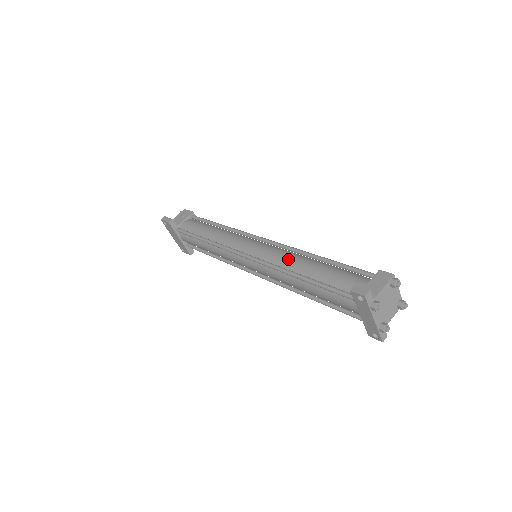
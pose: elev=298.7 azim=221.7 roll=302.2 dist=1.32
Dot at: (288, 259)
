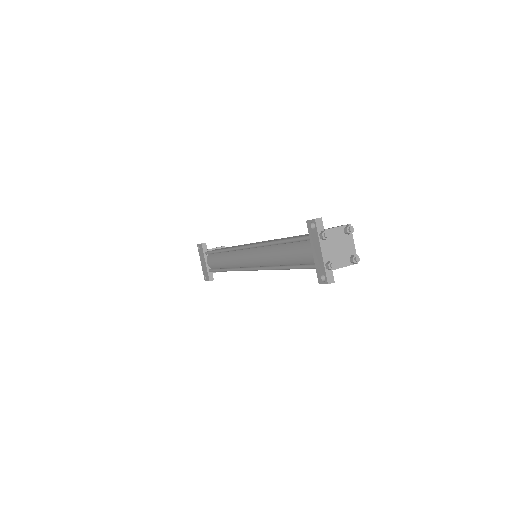
Dot at: (276, 239)
